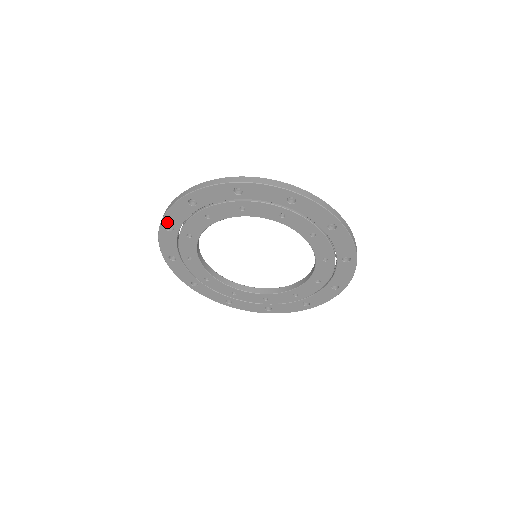
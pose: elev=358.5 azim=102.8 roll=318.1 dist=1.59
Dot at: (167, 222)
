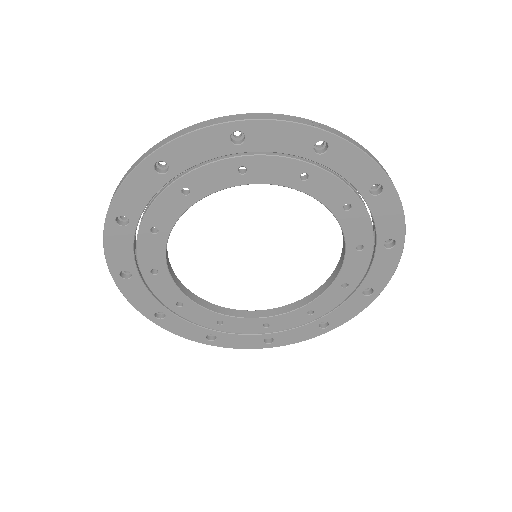
Dot at: (149, 313)
